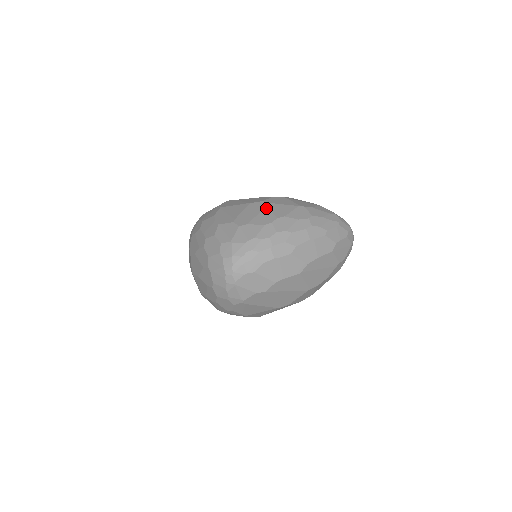
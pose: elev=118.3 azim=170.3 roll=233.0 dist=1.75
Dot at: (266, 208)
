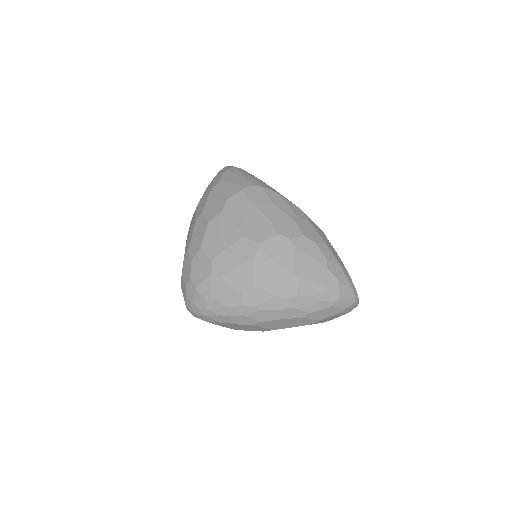
Dot at: (252, 261)
